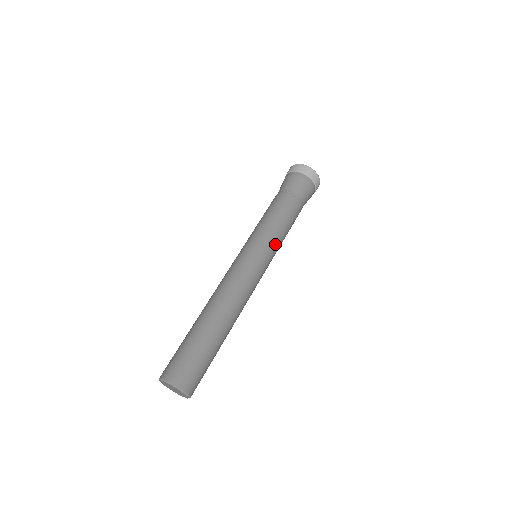
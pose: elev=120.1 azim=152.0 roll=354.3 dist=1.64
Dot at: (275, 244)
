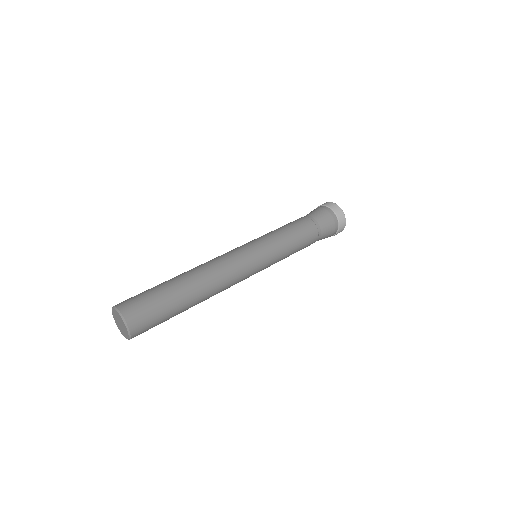
Dot at: (278, 257)
